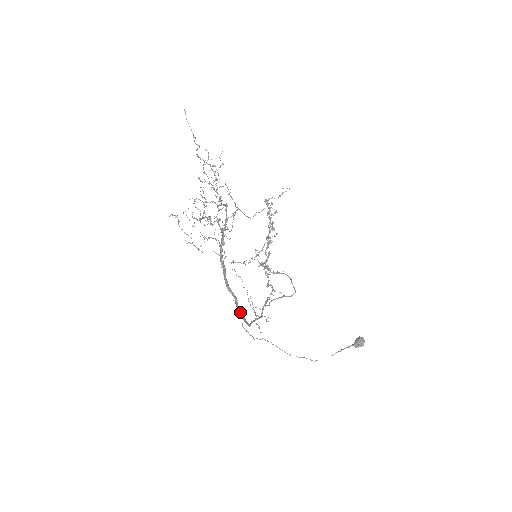
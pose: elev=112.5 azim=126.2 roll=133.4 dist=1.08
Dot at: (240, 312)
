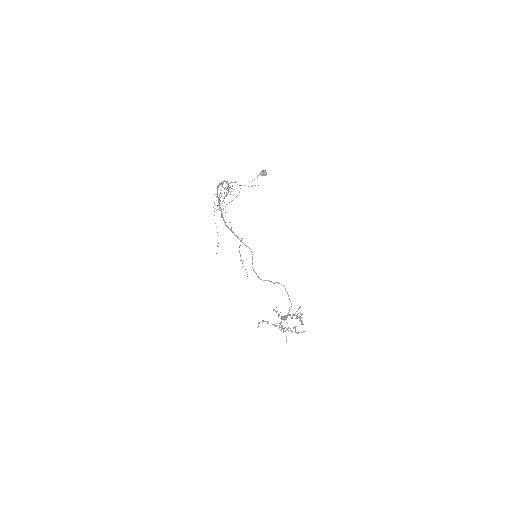
Dot at: occluded
